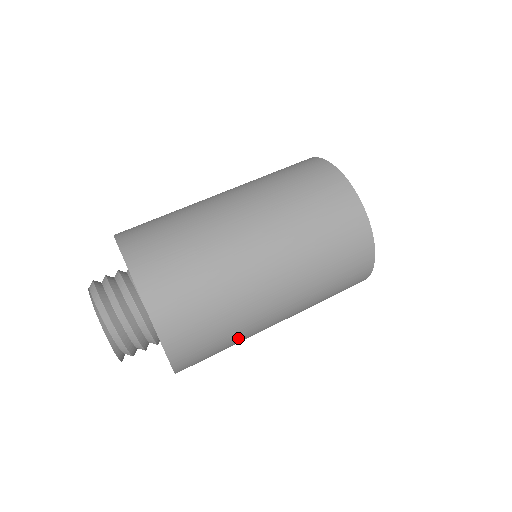
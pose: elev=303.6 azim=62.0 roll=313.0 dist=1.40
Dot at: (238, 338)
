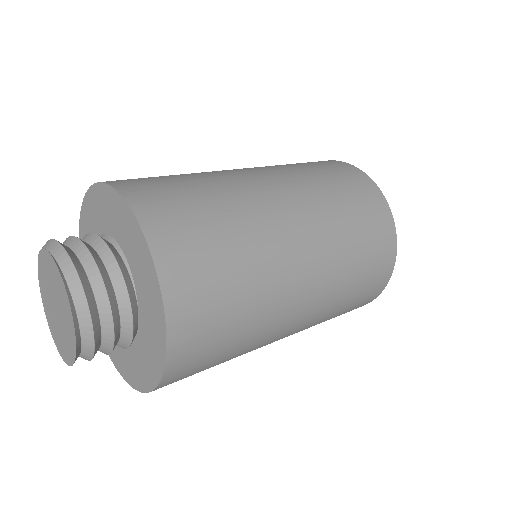
Dot at: occluded
